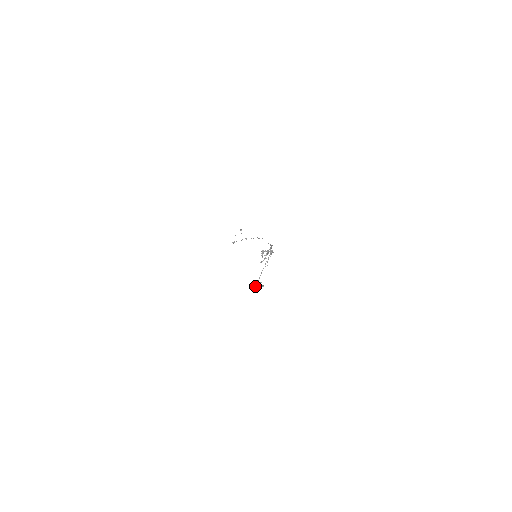
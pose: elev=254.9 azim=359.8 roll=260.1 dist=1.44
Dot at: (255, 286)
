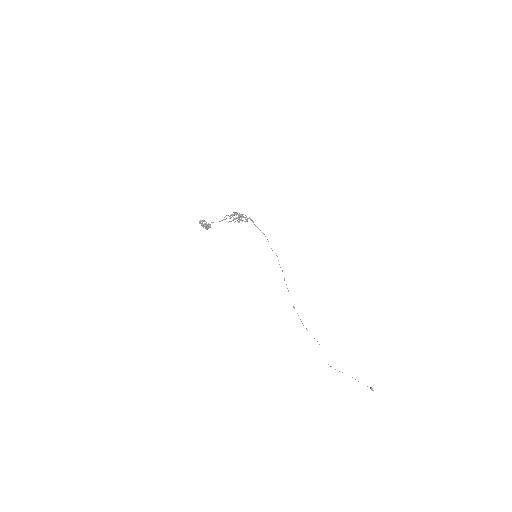
Dot at: (200, 221)
